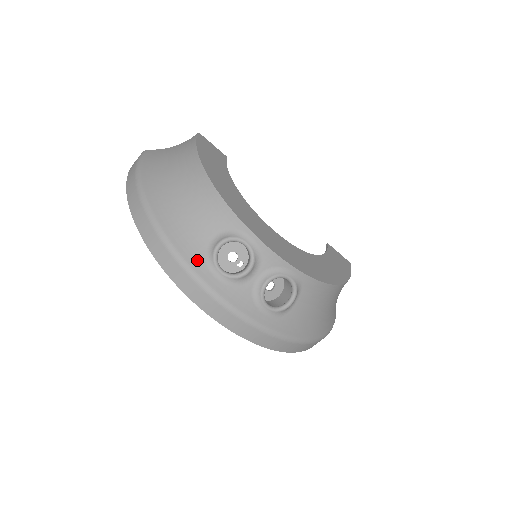
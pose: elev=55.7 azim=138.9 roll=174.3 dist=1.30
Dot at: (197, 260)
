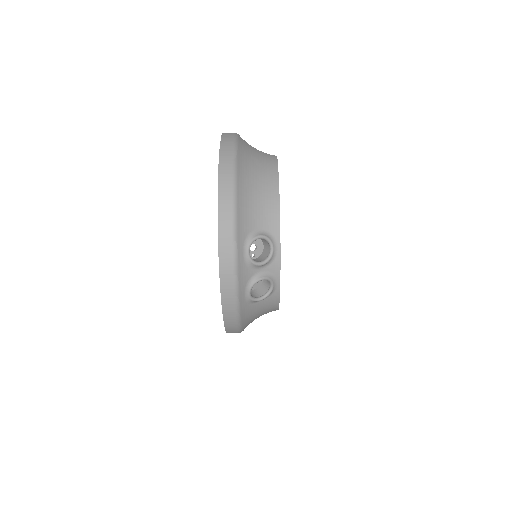
Dot at: (242, 234)
